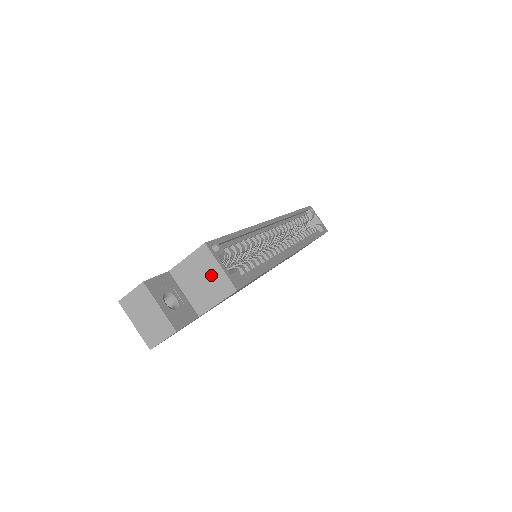
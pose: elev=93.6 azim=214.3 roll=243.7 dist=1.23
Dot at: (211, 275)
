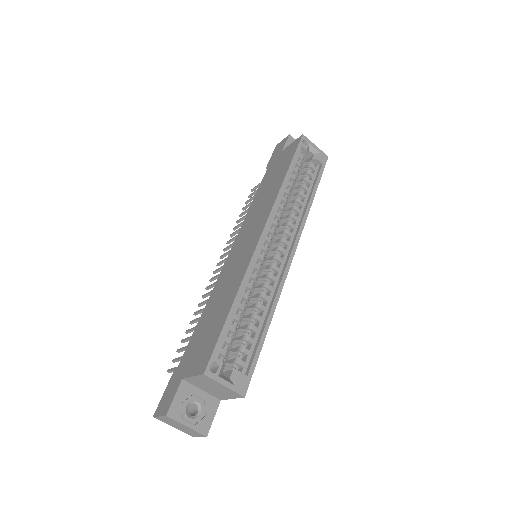
Dot at: (219, 388)
